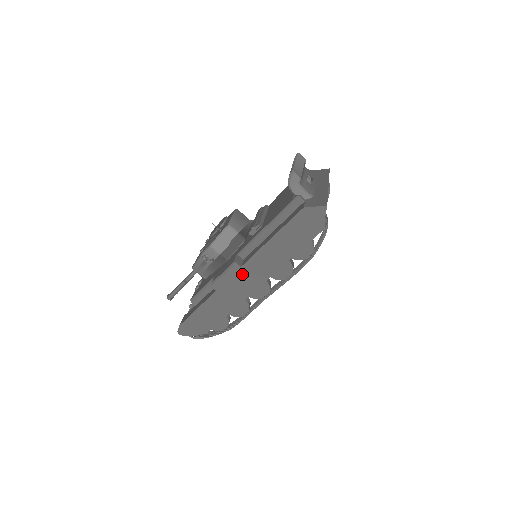
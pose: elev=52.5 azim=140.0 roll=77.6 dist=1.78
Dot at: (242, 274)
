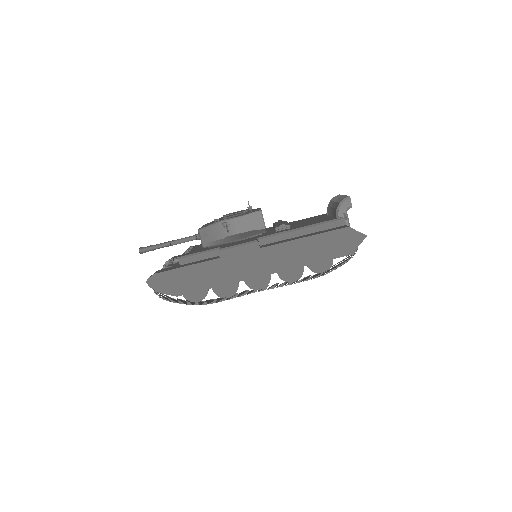
Dot at: (256, 255)
